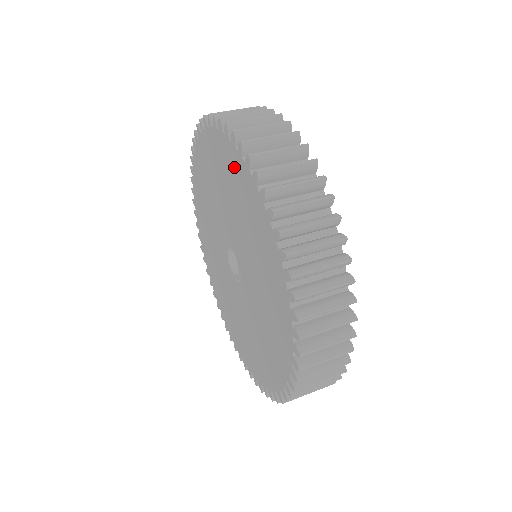
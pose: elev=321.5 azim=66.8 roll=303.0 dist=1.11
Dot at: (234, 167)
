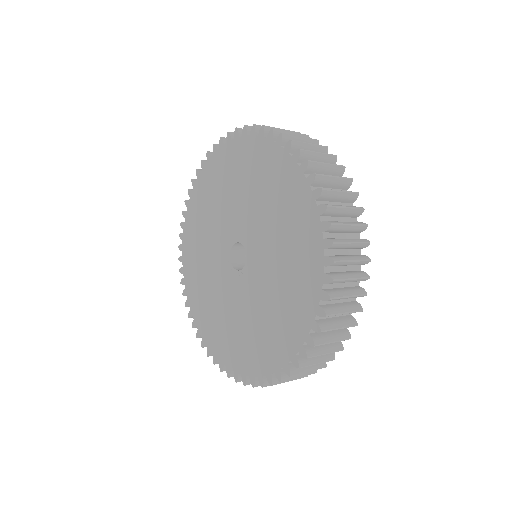
Dot at: (266, 159)
